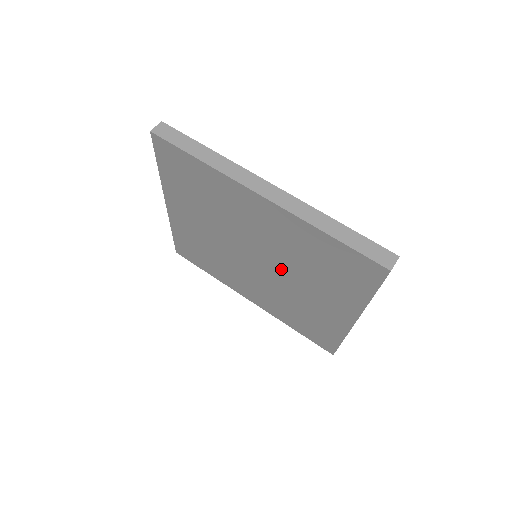
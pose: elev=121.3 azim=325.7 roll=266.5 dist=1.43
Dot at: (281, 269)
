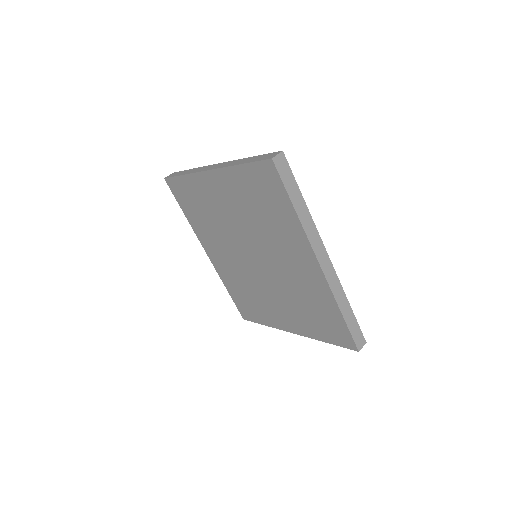
Dot at: (272, 280)
